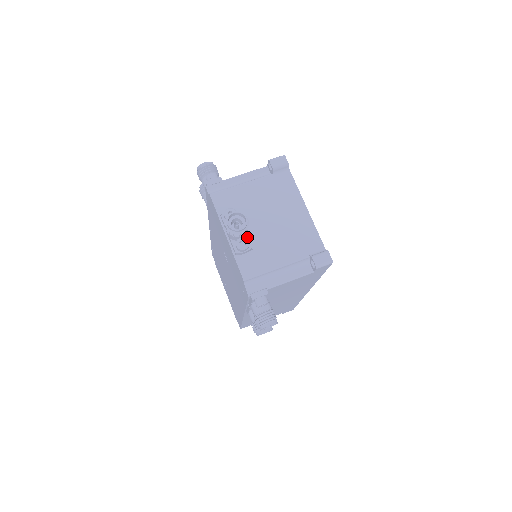
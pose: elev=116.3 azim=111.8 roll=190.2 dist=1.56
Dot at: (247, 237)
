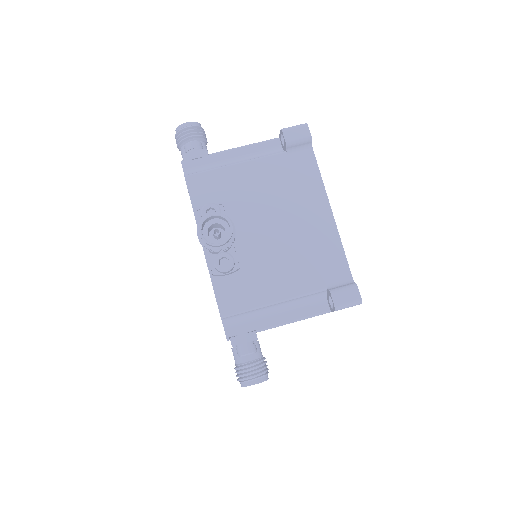
Dot at: (233, 250)
